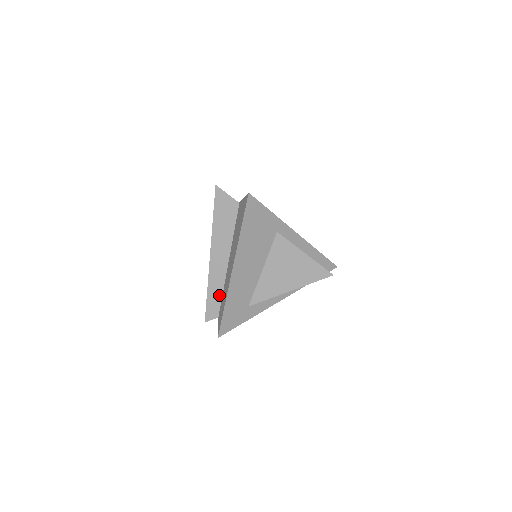
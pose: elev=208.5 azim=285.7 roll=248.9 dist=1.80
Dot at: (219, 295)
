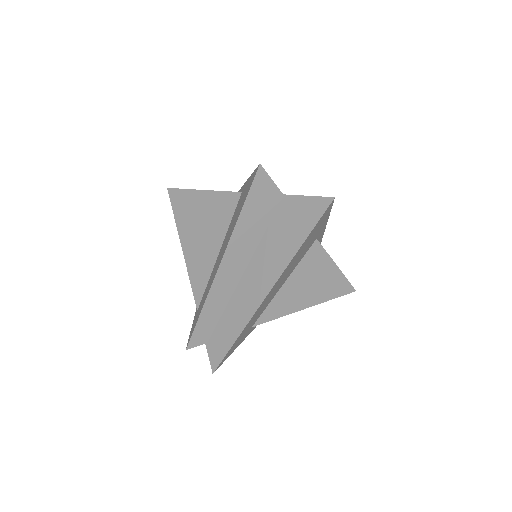
Dot at: (217, 315)
